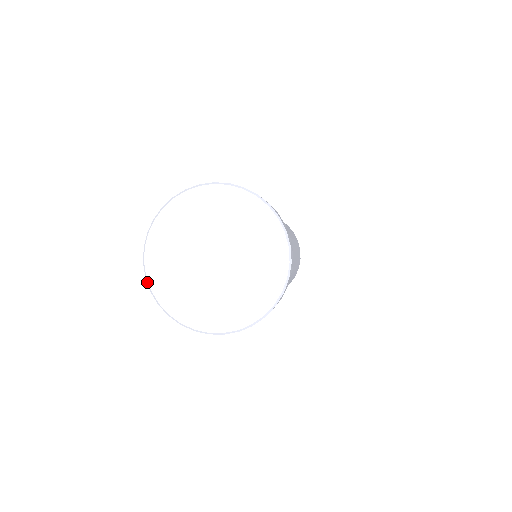
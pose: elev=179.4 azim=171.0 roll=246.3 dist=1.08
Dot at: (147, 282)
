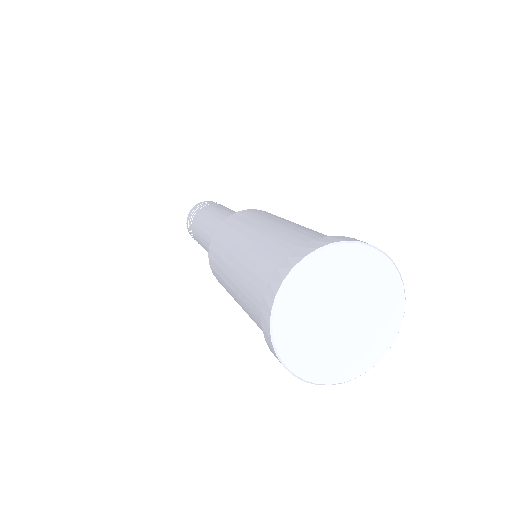
Dot at: (271, 332)
